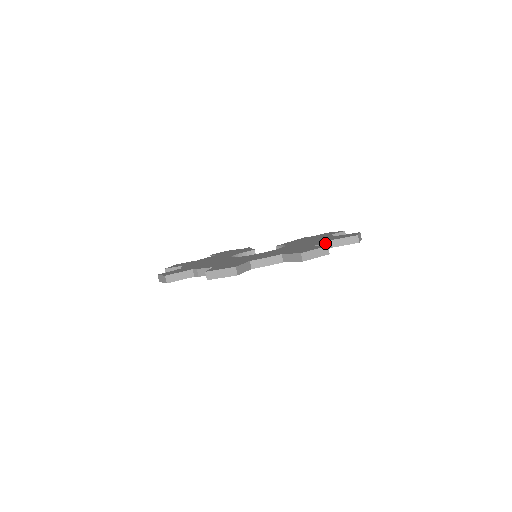
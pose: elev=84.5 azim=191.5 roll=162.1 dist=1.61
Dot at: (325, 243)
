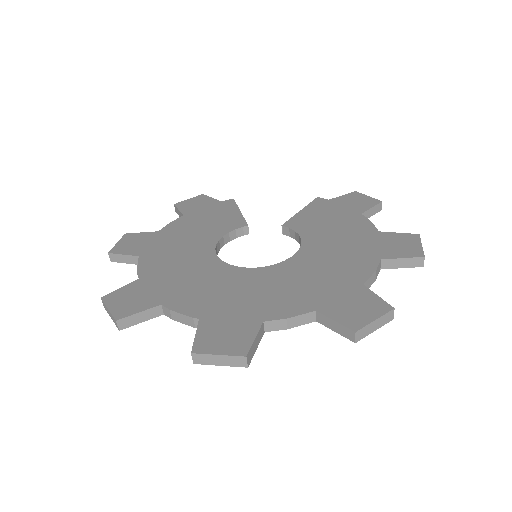
Dot at: (375, 271)
